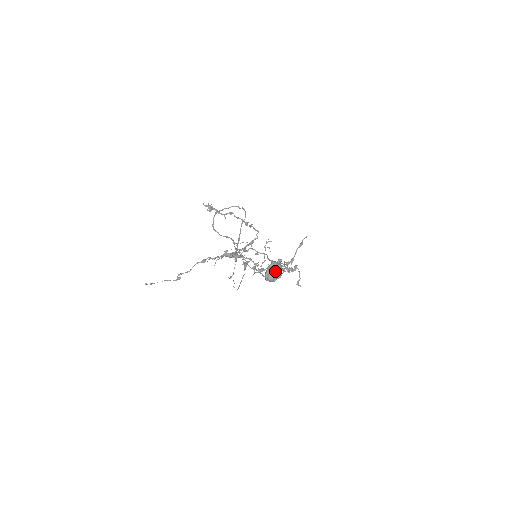
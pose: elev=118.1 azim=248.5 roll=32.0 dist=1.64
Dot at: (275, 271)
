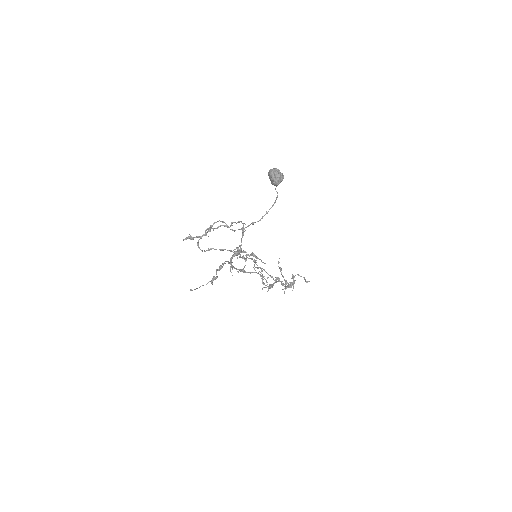
Dot at: (276, 171)
